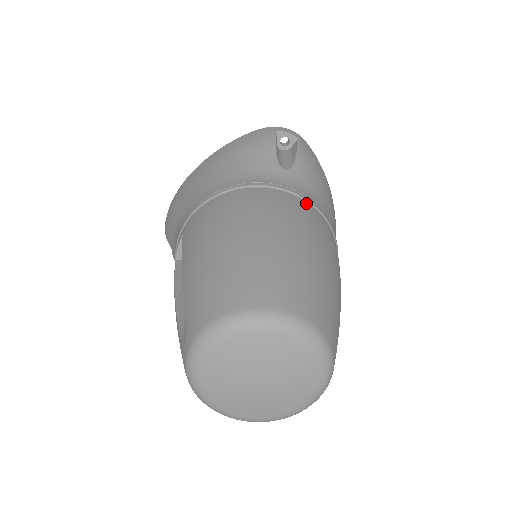
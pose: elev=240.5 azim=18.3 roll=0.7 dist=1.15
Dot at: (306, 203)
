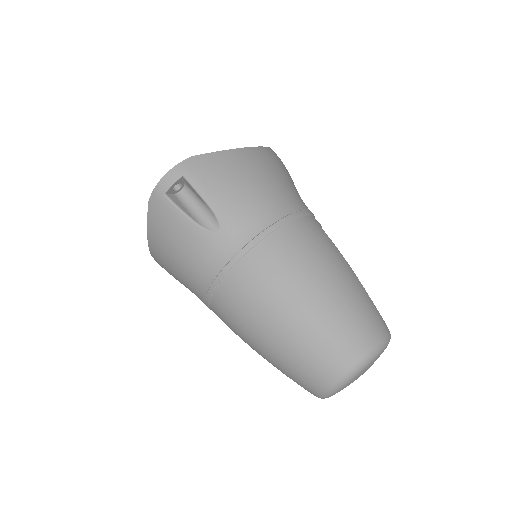
Dot at: (263, 245)
